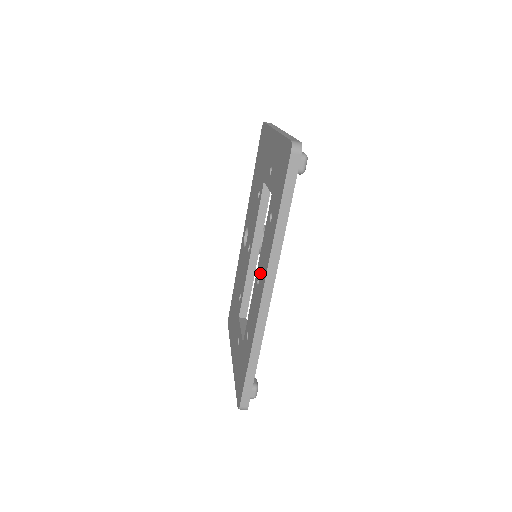
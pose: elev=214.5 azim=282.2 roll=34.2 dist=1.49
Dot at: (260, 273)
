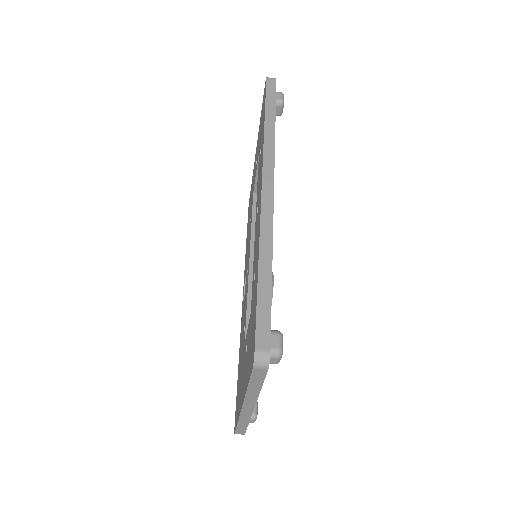
Dot at: (258, 198)
